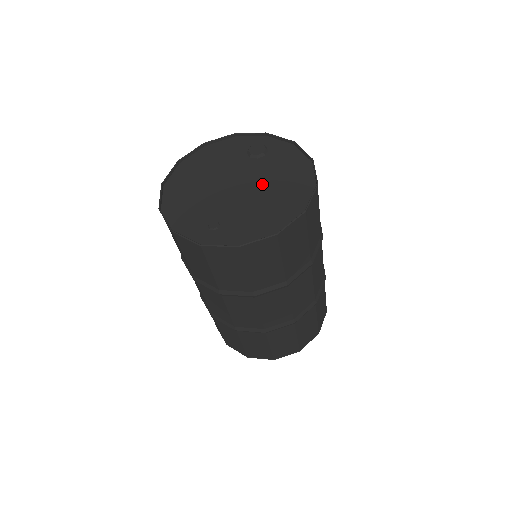
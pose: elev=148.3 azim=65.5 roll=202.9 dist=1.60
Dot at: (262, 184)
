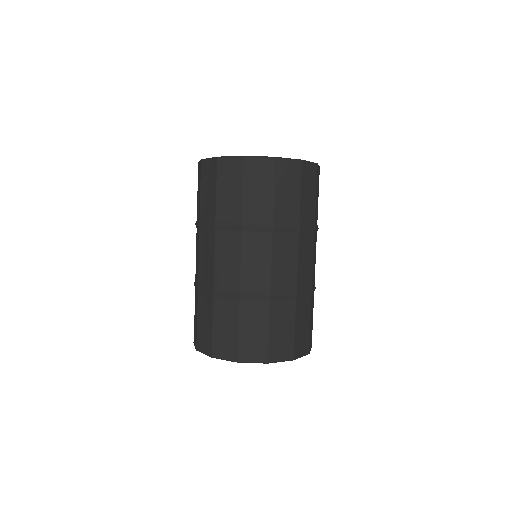
Dot at: occluded
